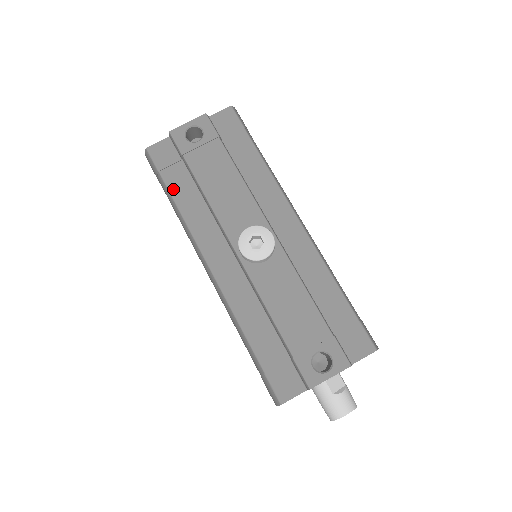
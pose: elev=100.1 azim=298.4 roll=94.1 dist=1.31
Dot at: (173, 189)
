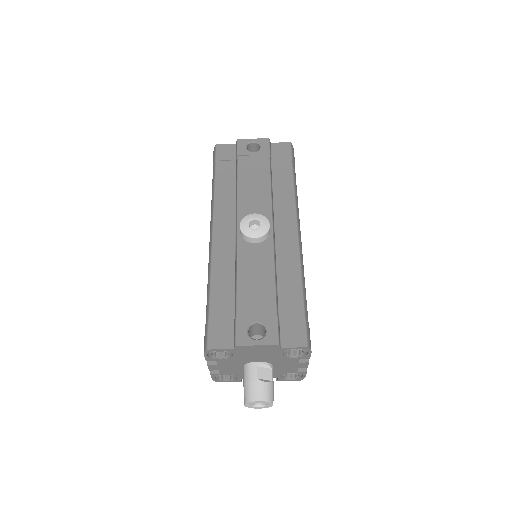
Dot at: (219, 175)
